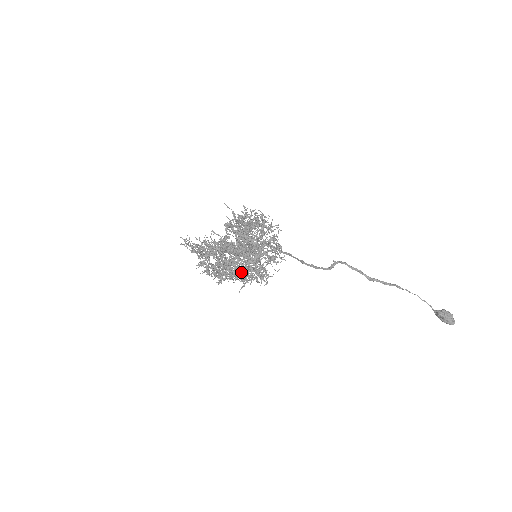
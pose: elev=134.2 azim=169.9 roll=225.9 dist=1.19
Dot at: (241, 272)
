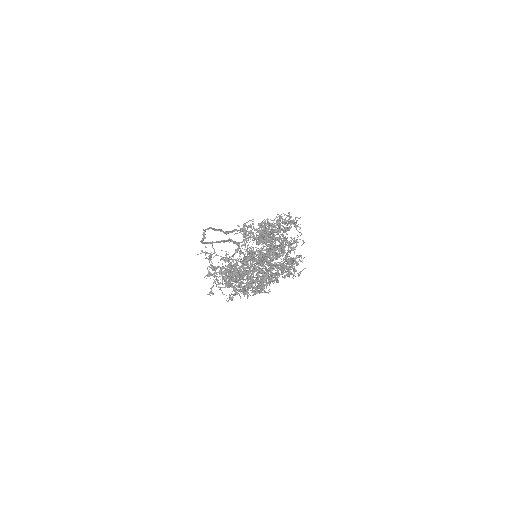
Dot at: (299, 275)
